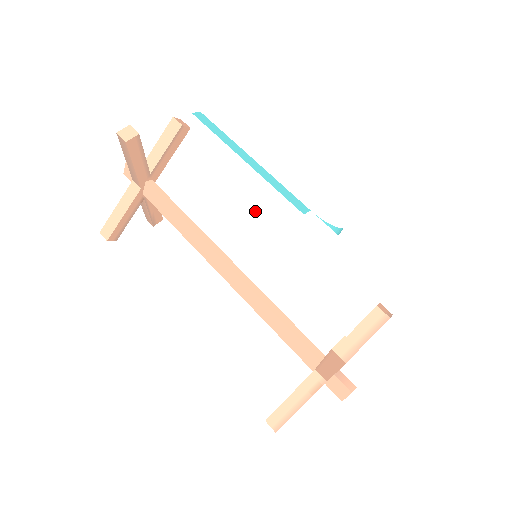
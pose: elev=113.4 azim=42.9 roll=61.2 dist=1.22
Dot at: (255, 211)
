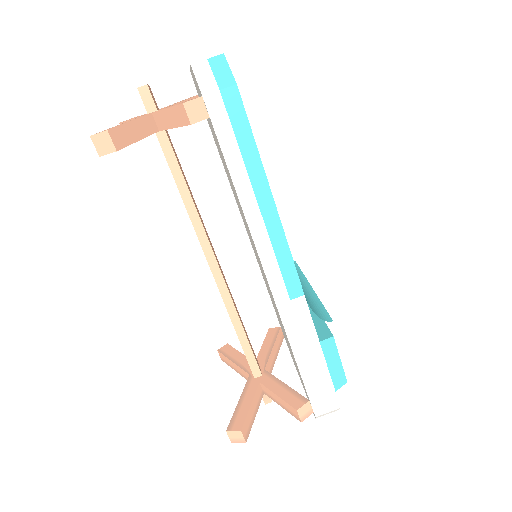
Dot at: occluded
